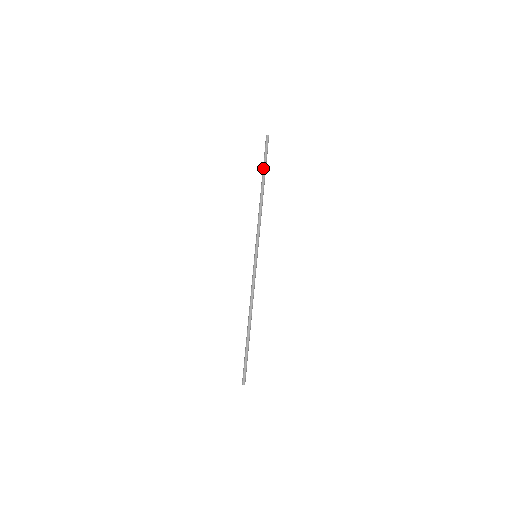
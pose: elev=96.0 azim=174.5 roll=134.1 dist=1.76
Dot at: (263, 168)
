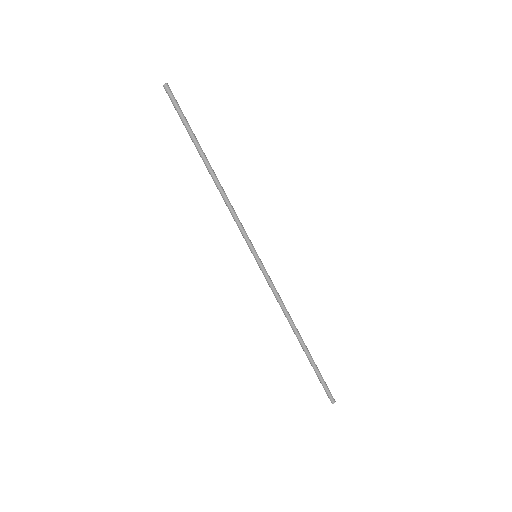
Dot at: (191, 135)
